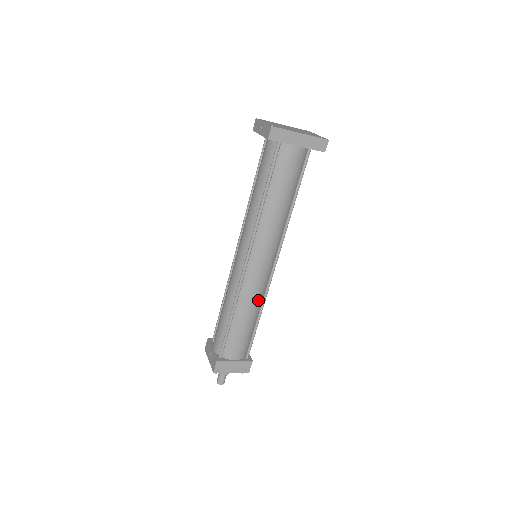
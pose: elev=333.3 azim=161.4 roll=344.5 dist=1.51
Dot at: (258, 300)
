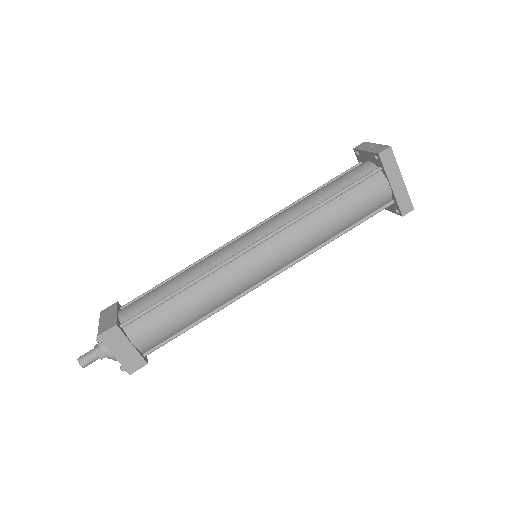
Dot at: (221, 298)
